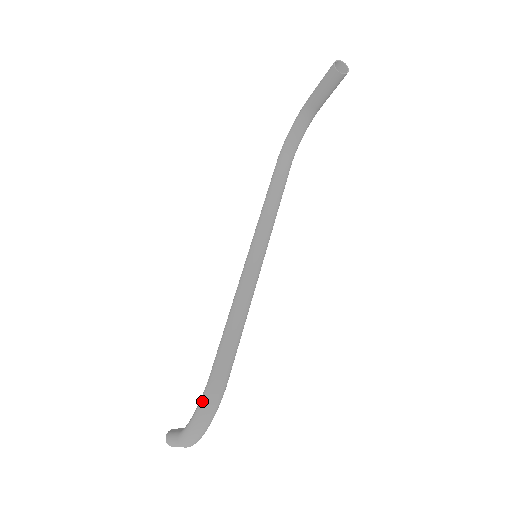
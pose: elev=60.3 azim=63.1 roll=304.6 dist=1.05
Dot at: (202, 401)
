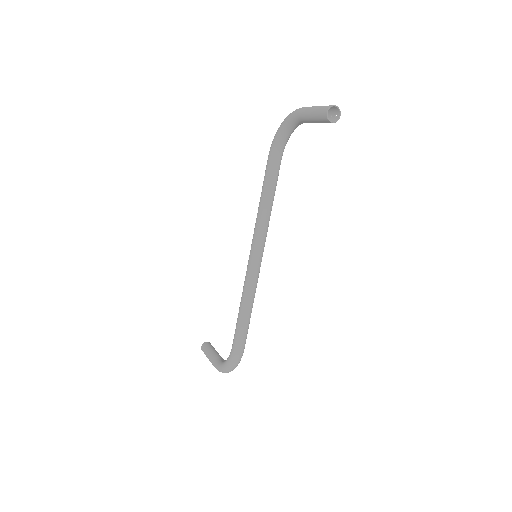
Dot at: (230, 362)
